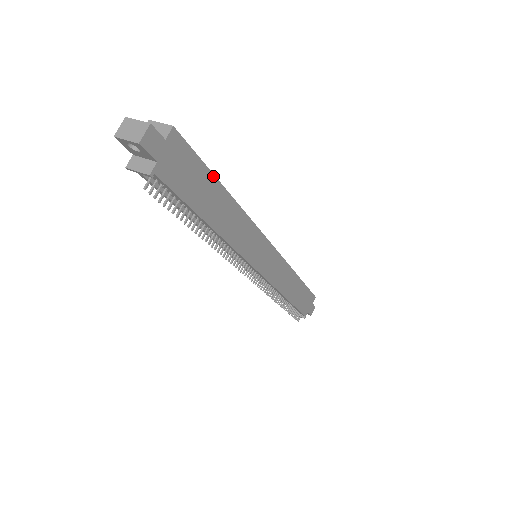
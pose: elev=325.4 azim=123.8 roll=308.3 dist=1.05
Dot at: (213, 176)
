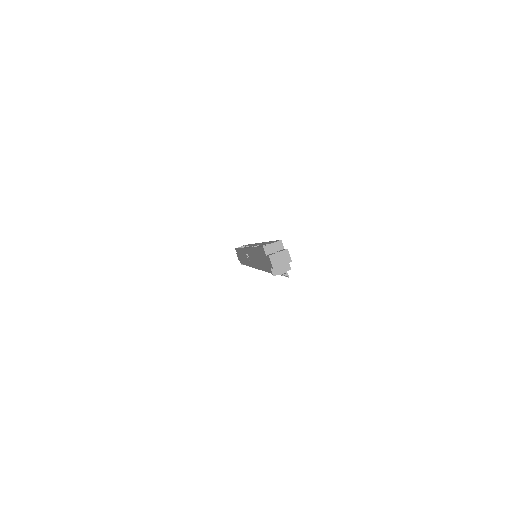
Dot at: occluded
